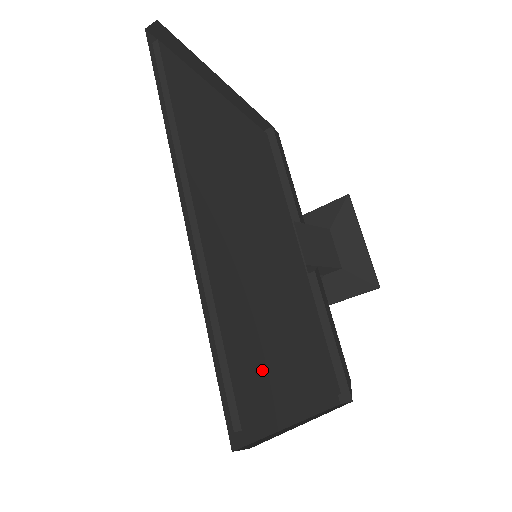
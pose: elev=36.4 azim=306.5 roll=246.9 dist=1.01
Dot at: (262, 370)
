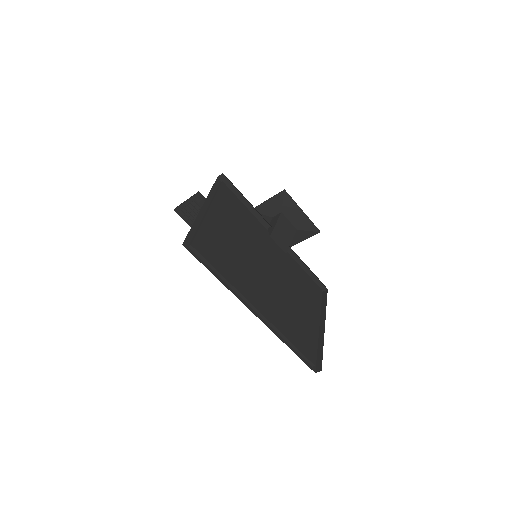
Dot at: (305, 335)
